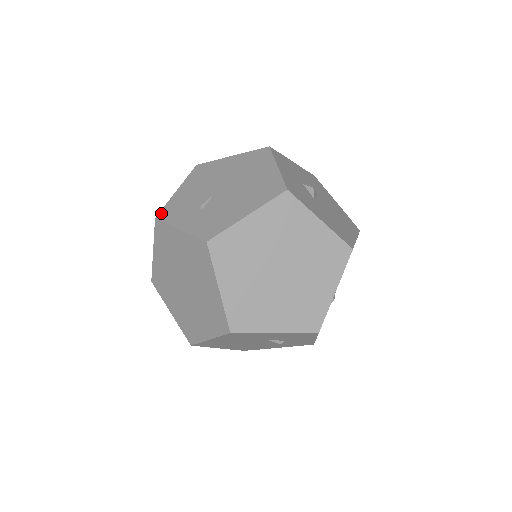
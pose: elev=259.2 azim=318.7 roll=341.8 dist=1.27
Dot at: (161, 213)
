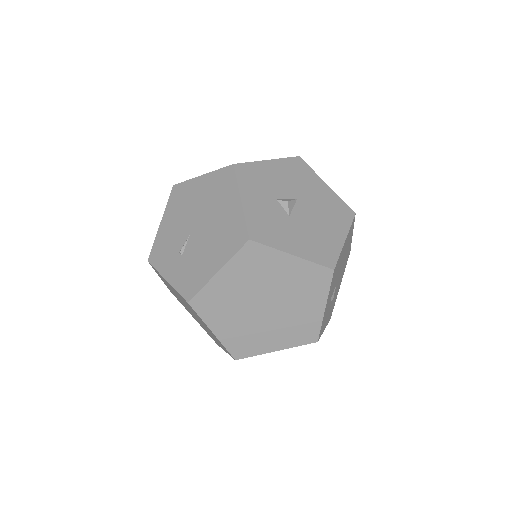
Dot at: (151, 255)
